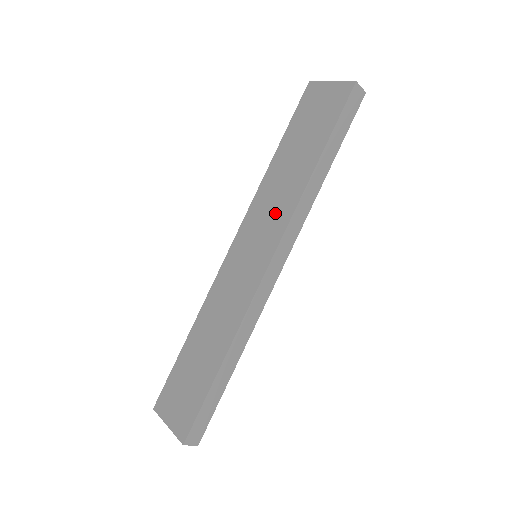
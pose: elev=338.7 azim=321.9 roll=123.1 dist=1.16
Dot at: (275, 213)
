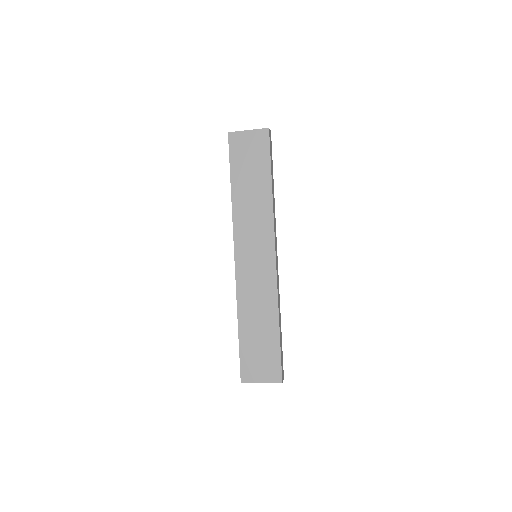
Dot at: (259, 225)
